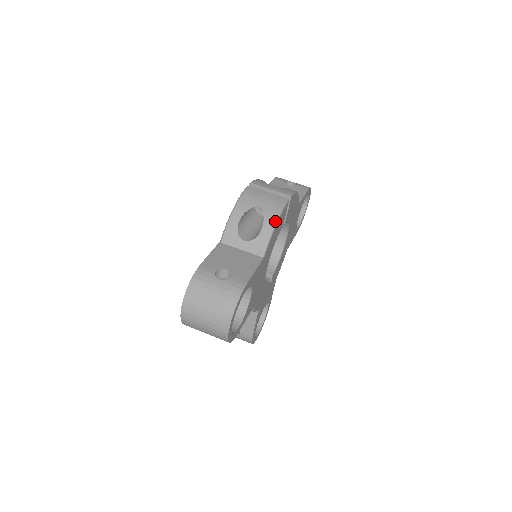
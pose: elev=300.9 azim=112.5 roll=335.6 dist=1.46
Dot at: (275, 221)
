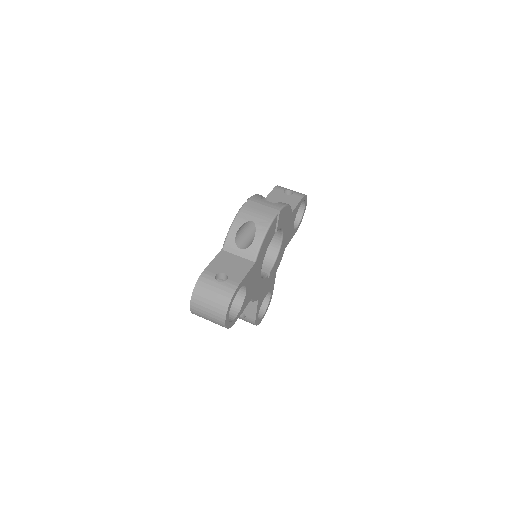
Dot at: (264, 233)
